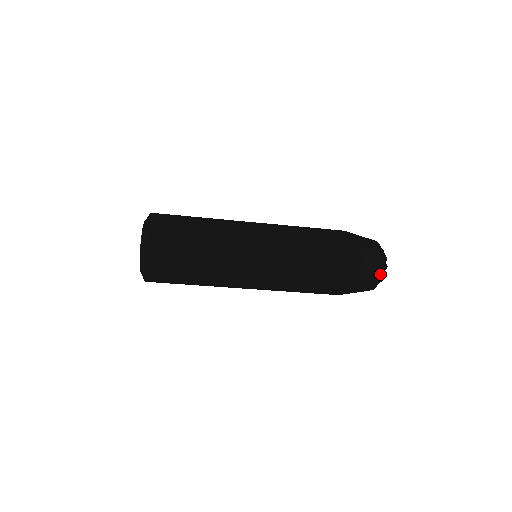
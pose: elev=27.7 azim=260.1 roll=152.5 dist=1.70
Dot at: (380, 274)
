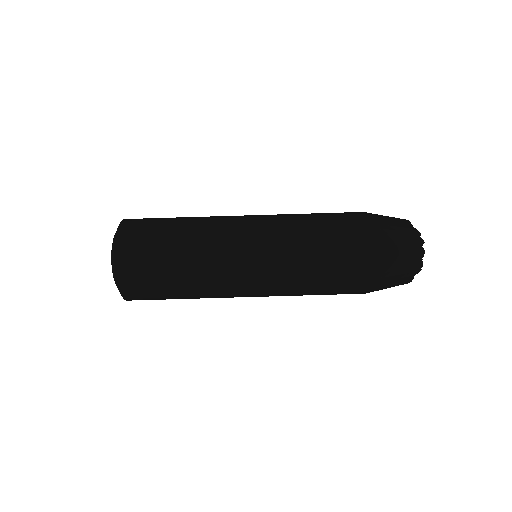
Dot at: occluded
